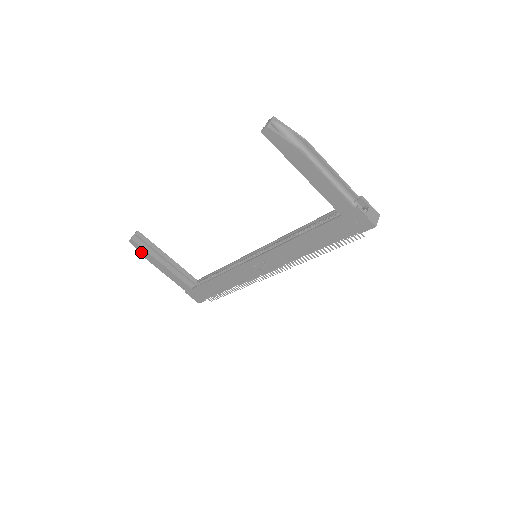
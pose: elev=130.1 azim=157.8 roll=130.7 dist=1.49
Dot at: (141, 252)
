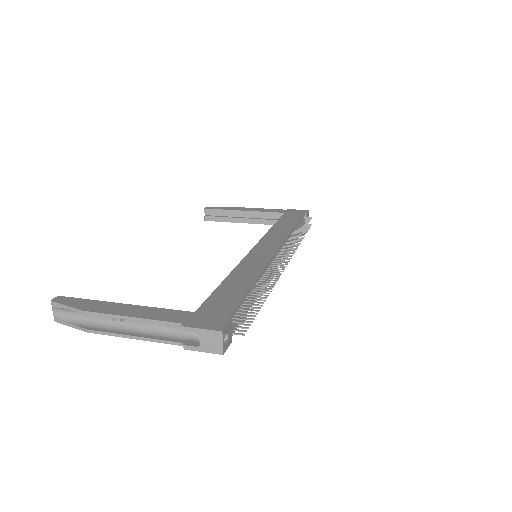
Dot at: occluded
